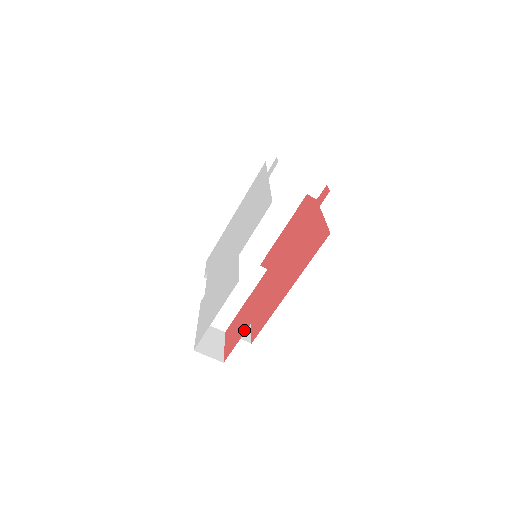
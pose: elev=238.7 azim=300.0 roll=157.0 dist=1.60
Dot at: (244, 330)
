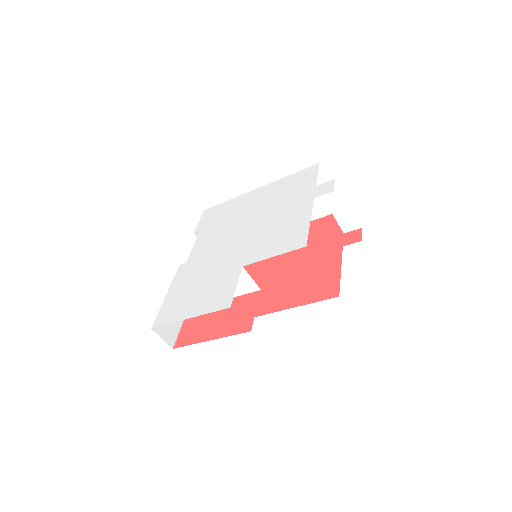
Dot at: (209, 337)
